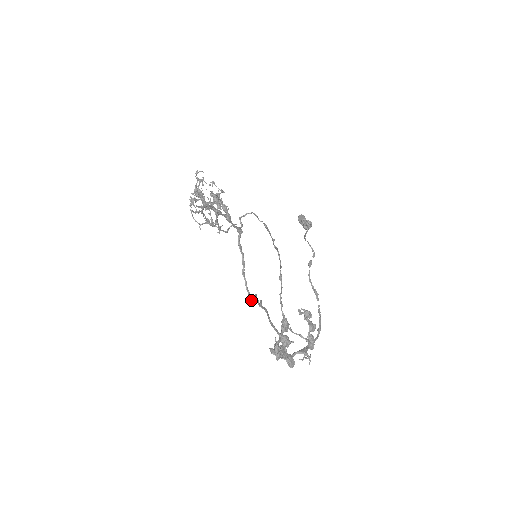
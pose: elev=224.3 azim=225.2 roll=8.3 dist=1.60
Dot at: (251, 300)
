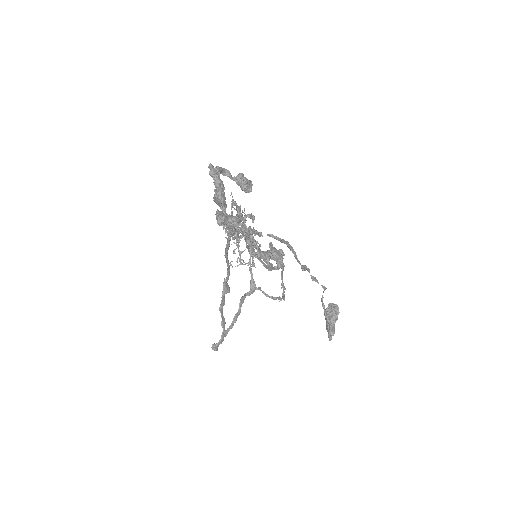
Dot at: (213, 345)
